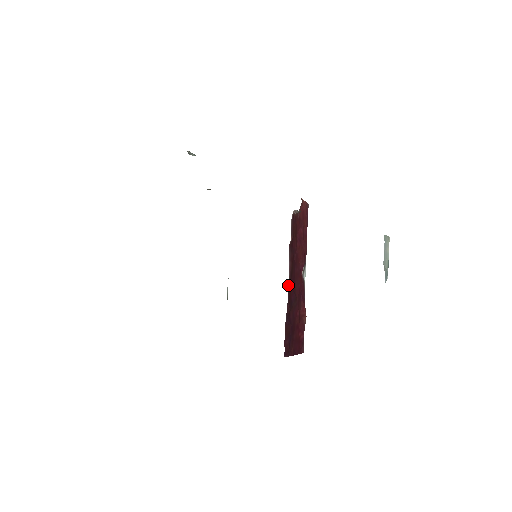
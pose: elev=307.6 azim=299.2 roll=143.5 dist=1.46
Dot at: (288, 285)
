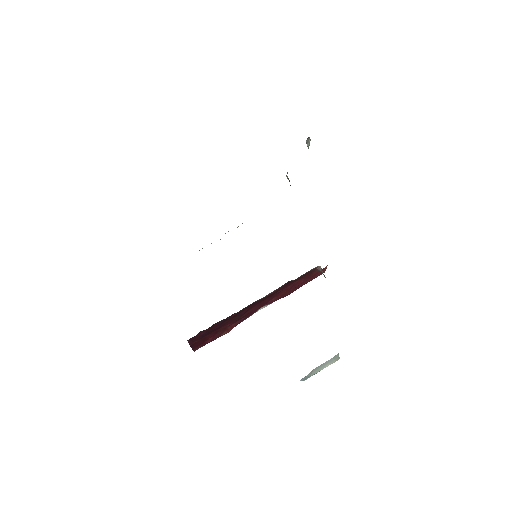
Dot at: (253, 302)
